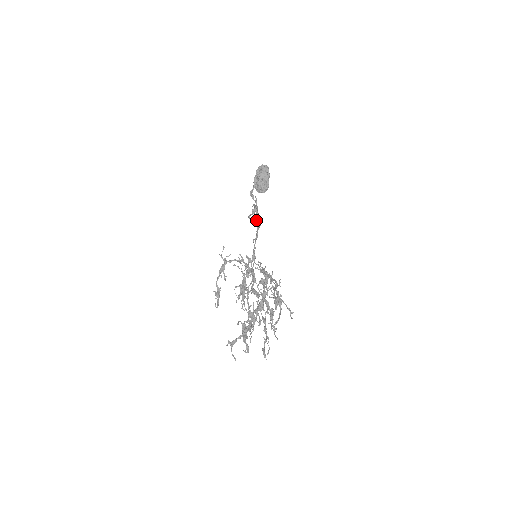
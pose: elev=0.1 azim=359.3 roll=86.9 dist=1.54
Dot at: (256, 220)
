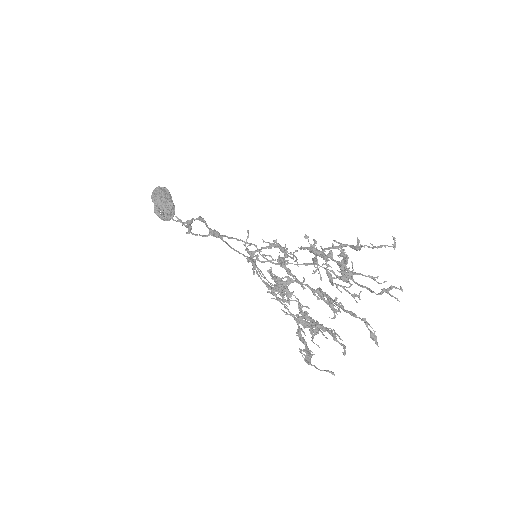
Dot at: (210, 230)
